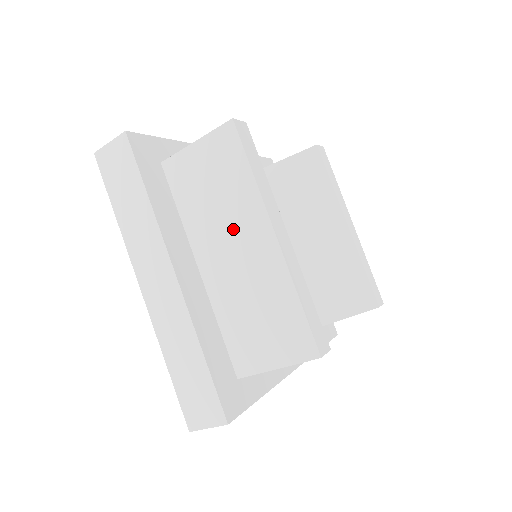
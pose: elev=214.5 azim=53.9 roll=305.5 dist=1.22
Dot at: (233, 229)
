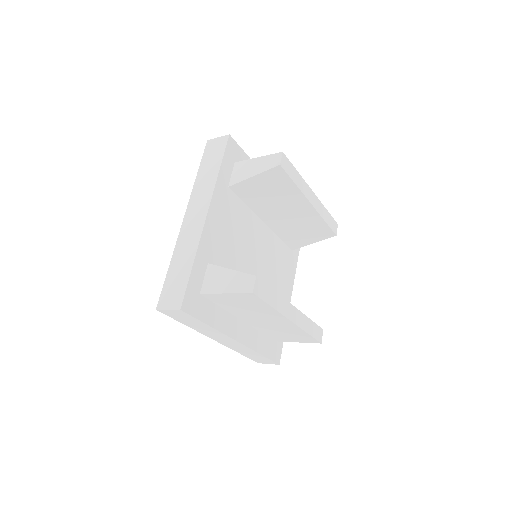
Dot at: (263, 316)
